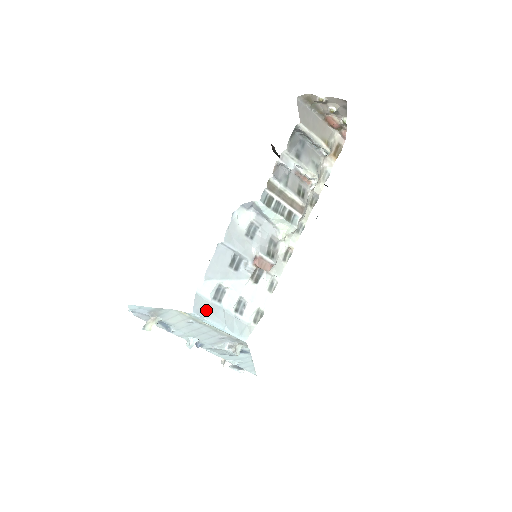
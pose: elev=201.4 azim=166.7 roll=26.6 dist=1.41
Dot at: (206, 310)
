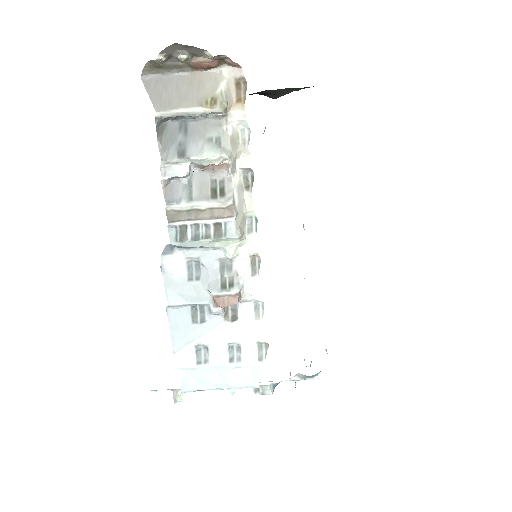
Dot at: (196, 380)
